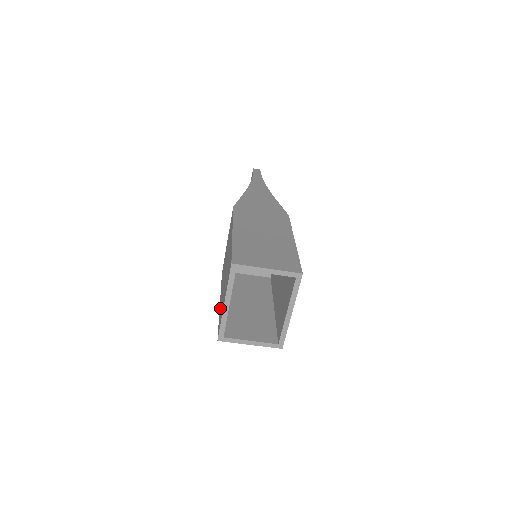
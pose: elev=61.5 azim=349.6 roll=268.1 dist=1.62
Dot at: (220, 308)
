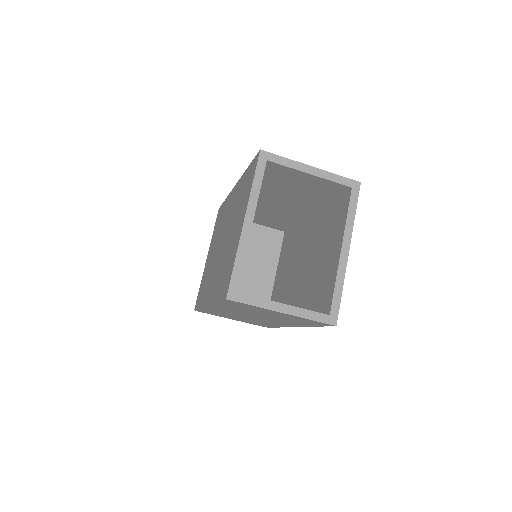
Dot at: (217, 286)
